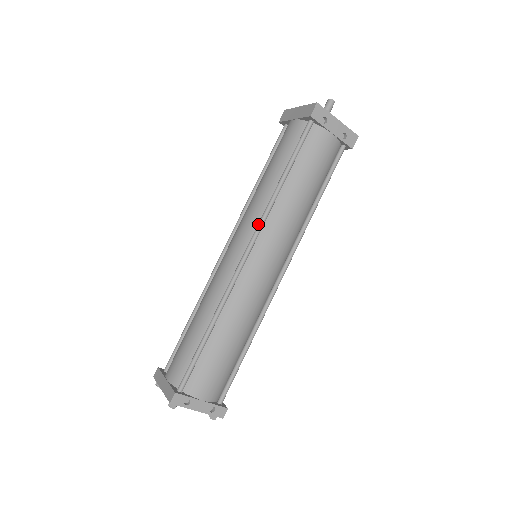
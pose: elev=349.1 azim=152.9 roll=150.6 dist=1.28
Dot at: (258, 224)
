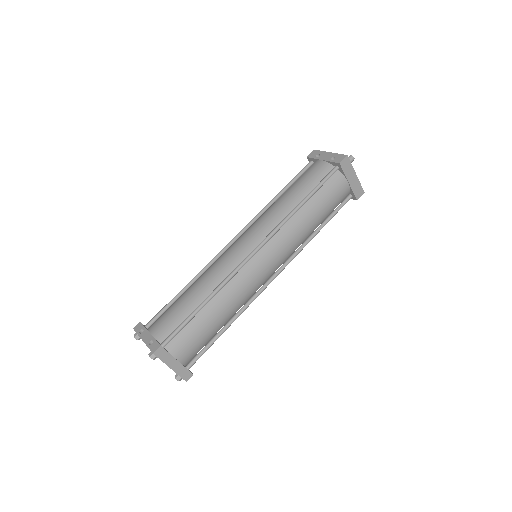
Dot at: (250, 222)
